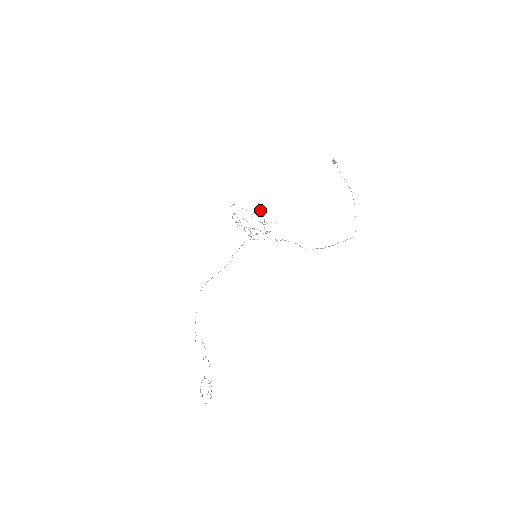
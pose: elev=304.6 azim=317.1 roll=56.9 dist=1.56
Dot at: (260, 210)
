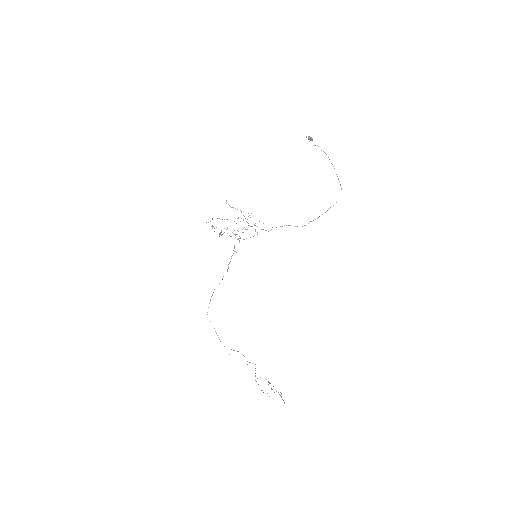
Dot at: (233, 207)
